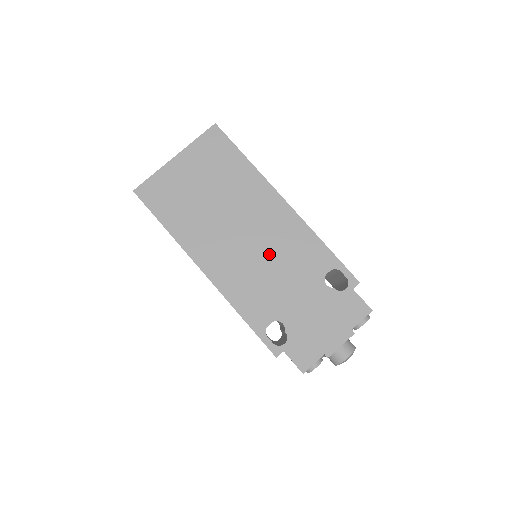
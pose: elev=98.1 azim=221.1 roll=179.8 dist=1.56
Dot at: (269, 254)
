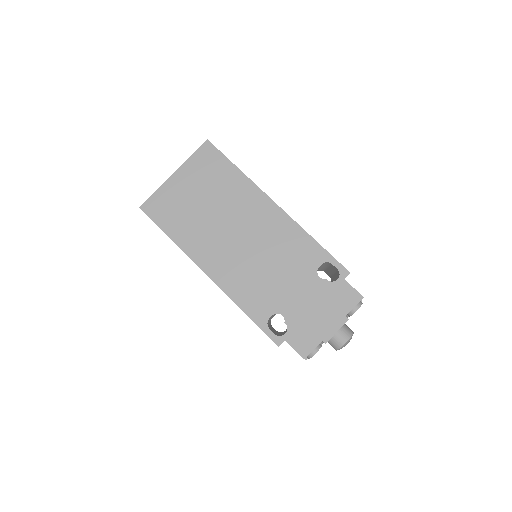
Dot at: (265, 254)
